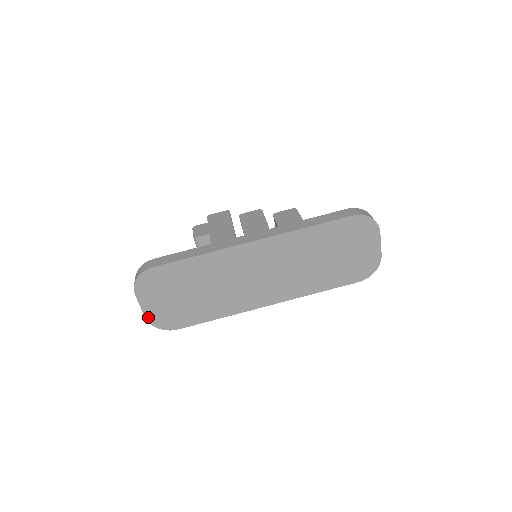
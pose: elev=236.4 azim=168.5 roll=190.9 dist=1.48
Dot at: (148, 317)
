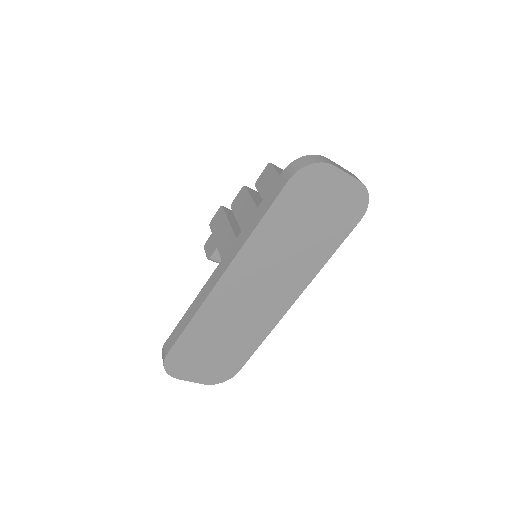
Dot at: (205, 382)
